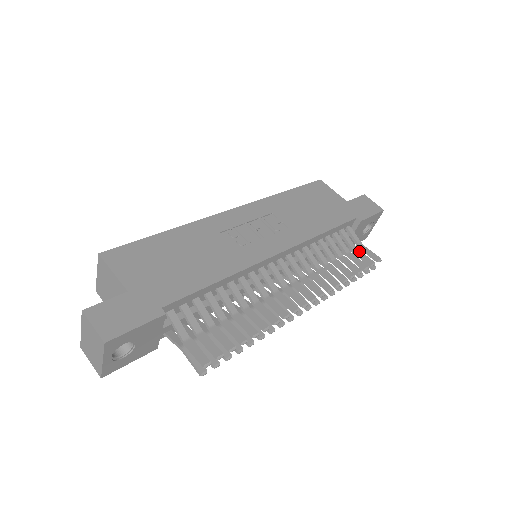
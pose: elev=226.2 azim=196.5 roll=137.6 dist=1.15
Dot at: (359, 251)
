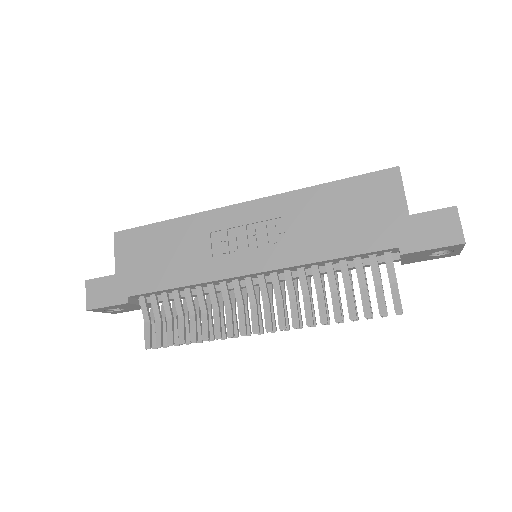
Dot at: (380, 289)
